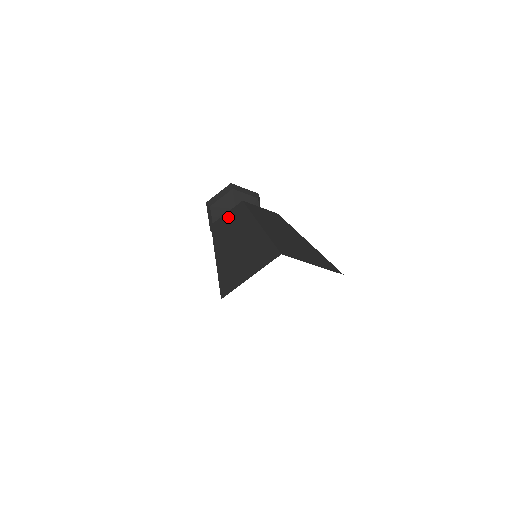
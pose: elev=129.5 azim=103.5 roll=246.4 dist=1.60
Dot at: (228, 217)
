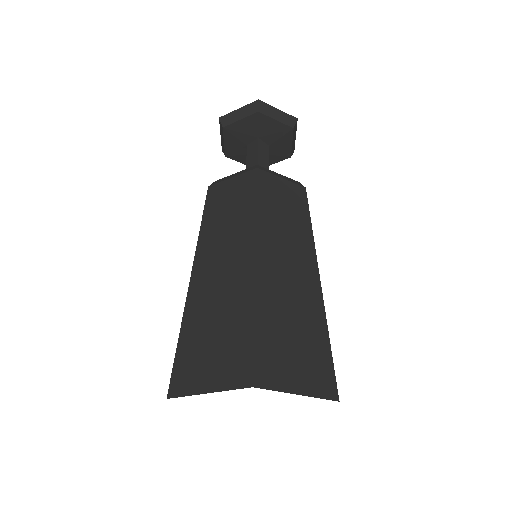
Dot at: (230, 193)
